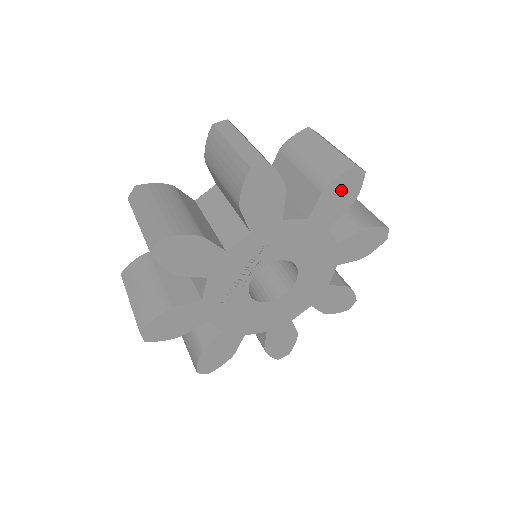
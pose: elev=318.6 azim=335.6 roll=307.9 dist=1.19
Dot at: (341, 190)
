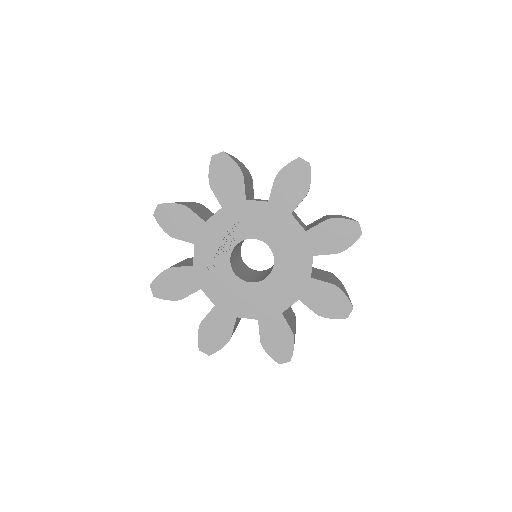
Dot at: (292, 178)
